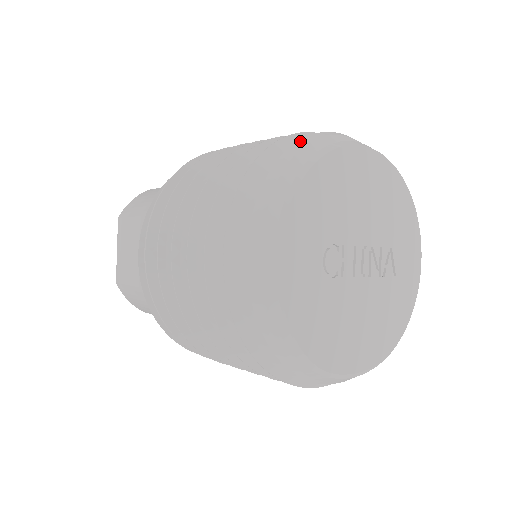
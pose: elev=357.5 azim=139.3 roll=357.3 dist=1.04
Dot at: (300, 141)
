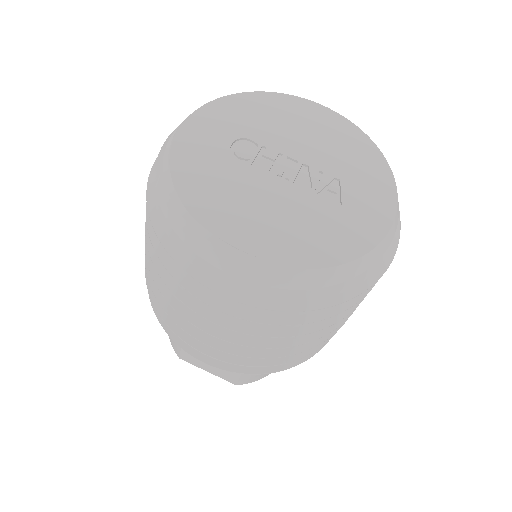
Dot at: occluded
